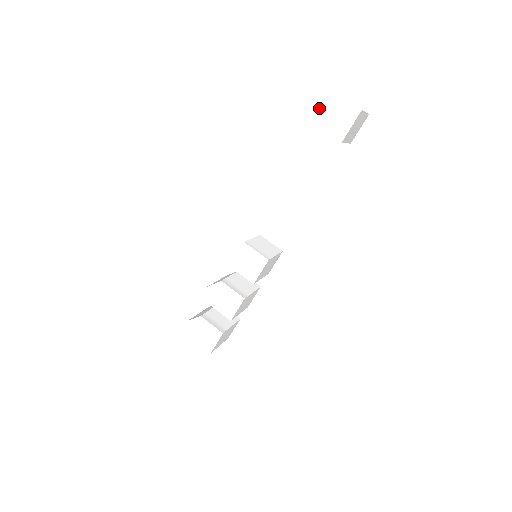
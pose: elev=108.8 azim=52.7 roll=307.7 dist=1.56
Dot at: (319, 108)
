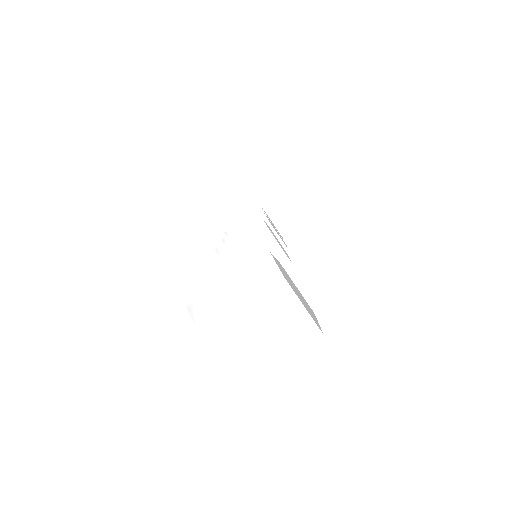
Dot at: occluded
